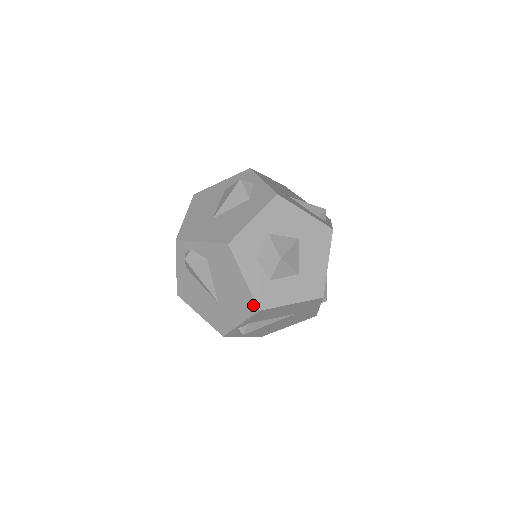
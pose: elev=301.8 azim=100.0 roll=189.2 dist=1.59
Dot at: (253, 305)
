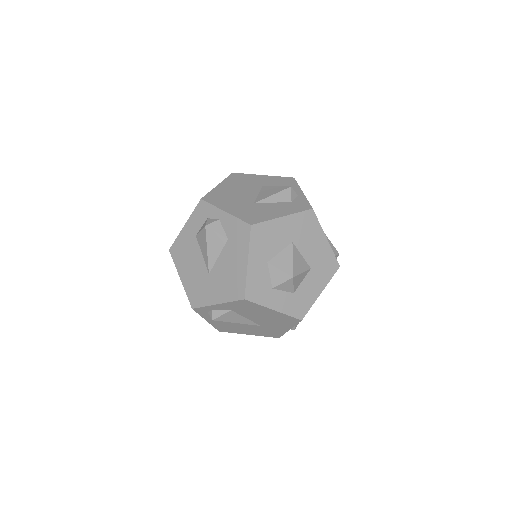
Dot at: (294, 320)
